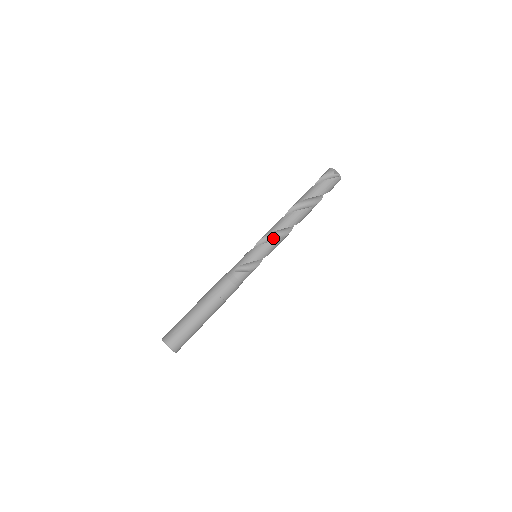
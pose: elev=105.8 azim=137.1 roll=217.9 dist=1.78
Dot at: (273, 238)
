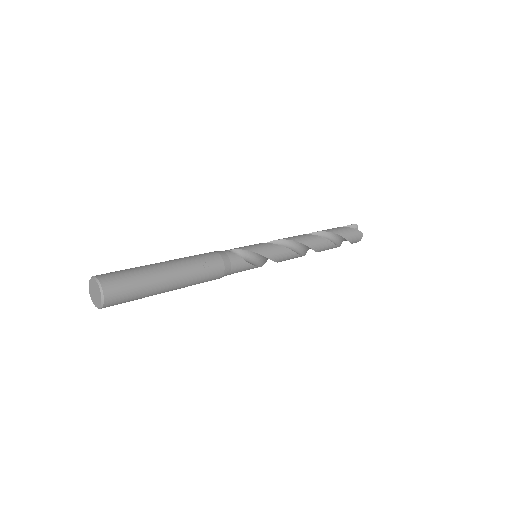
Dot at: occluded
